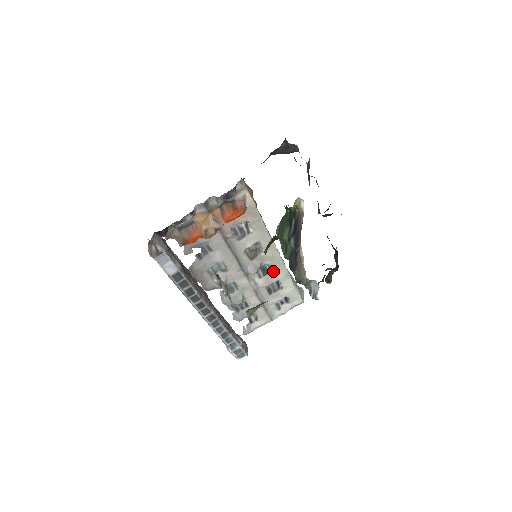
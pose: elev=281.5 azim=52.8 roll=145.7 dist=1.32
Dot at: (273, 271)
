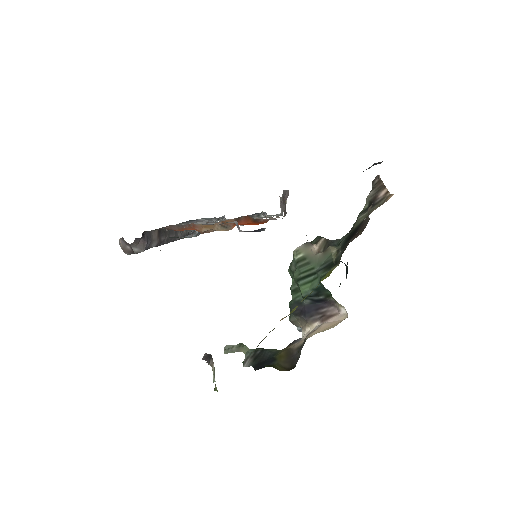
Dot at: occluded
